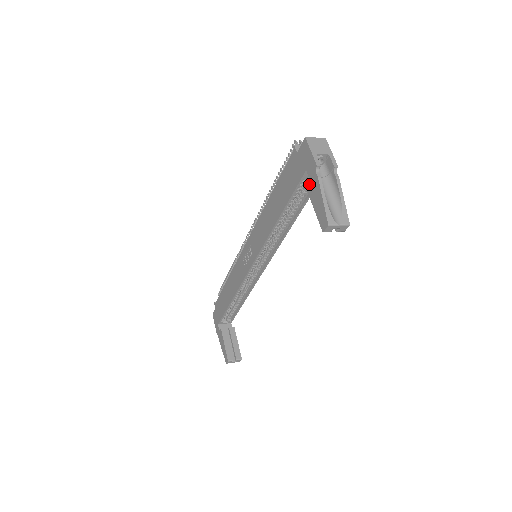
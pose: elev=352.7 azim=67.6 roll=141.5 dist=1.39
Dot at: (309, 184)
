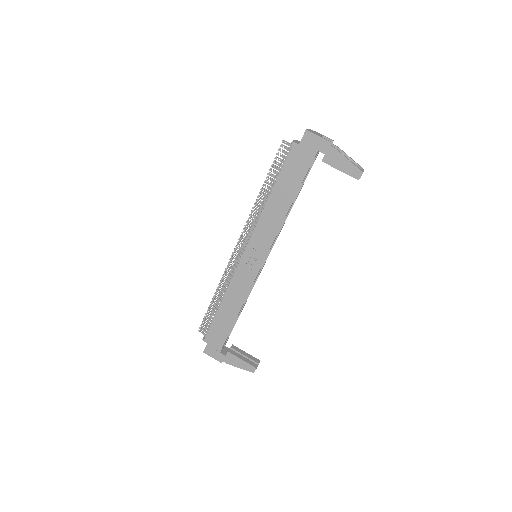
Dot at: (327, 158)
